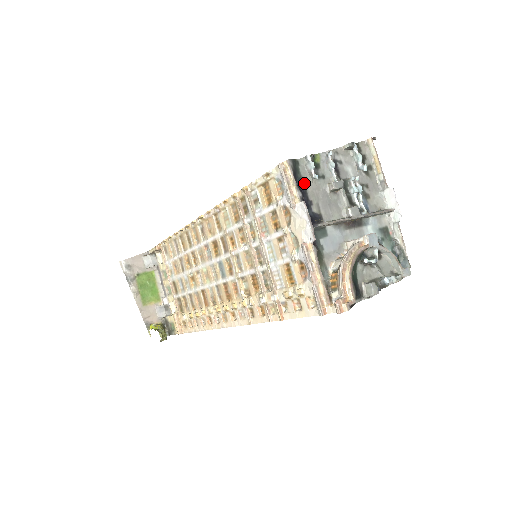
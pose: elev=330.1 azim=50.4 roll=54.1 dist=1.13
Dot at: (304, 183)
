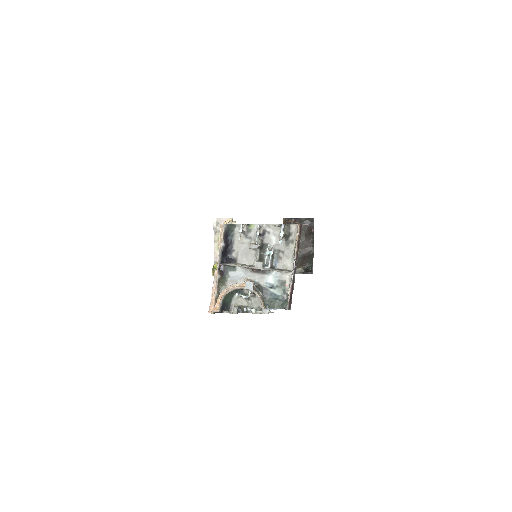
Dot at: (234, 238)
